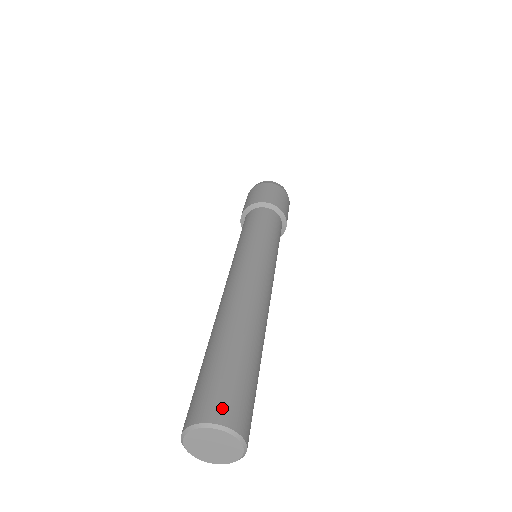
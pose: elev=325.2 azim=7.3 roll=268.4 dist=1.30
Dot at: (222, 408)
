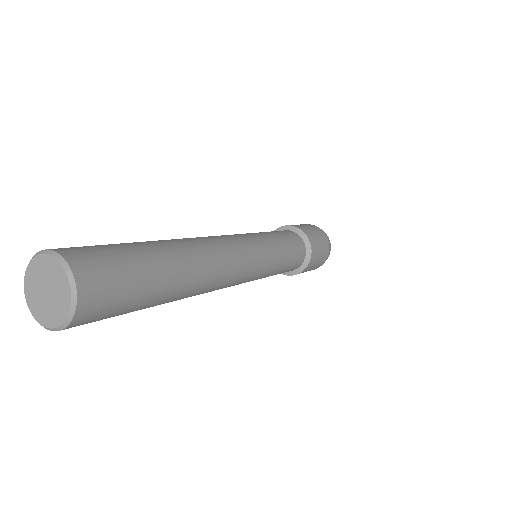
Dot at: (71, 248)
